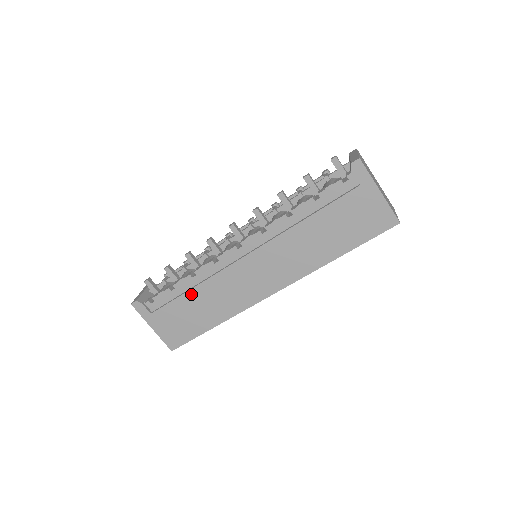
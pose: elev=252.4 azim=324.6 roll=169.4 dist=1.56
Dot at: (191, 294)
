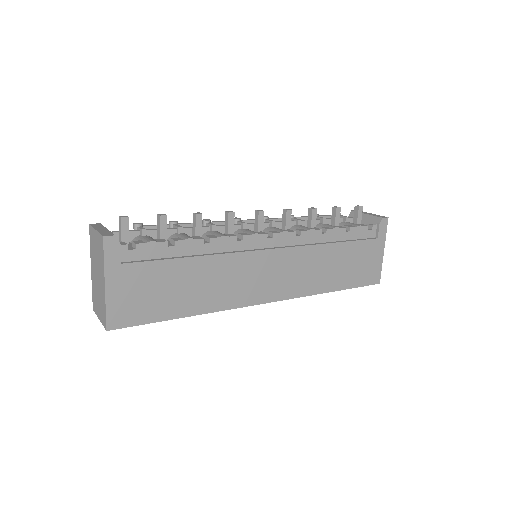
Dot at: (191, 262)
